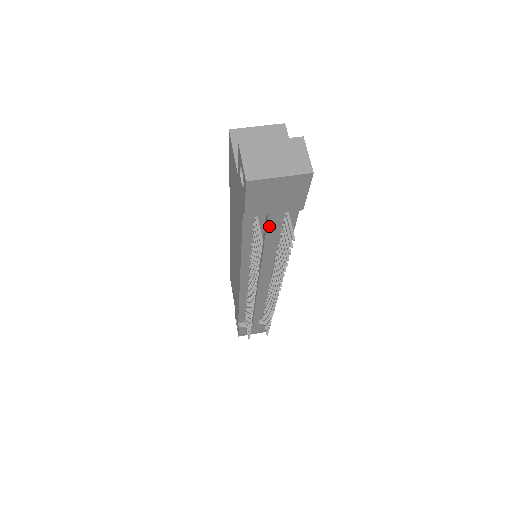
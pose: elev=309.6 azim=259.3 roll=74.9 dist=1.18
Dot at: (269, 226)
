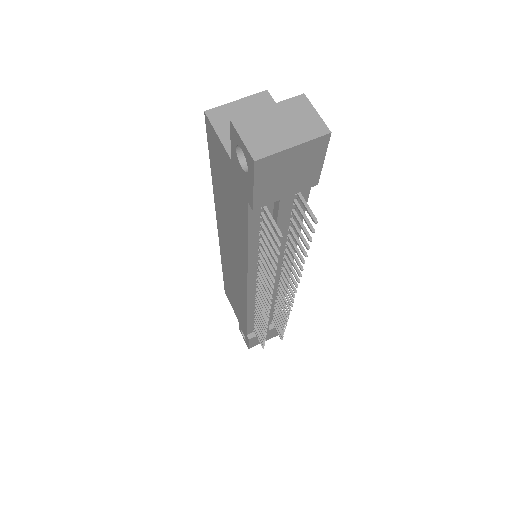
Dot at: (280, 214)
